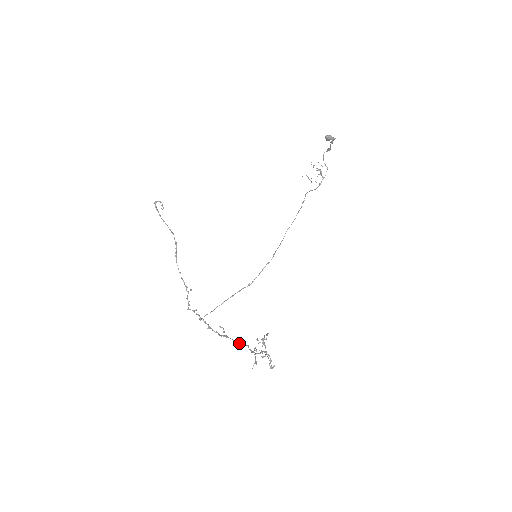
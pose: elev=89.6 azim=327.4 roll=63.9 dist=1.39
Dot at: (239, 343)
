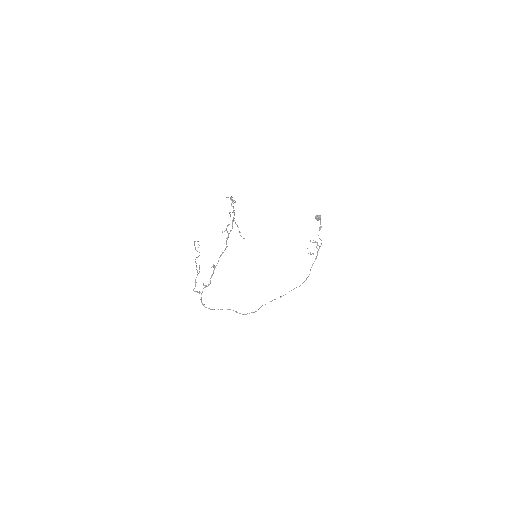
Dot at: (221, 254)
